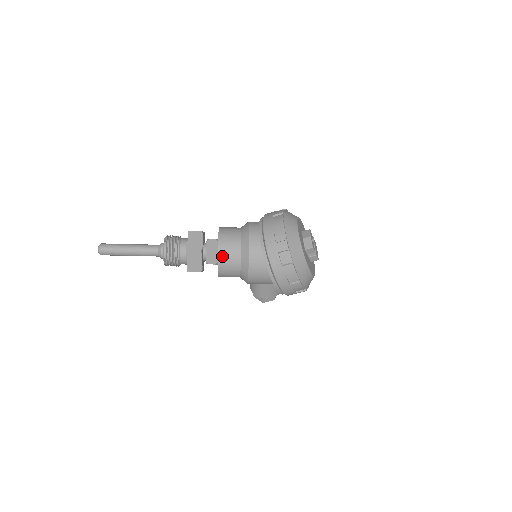
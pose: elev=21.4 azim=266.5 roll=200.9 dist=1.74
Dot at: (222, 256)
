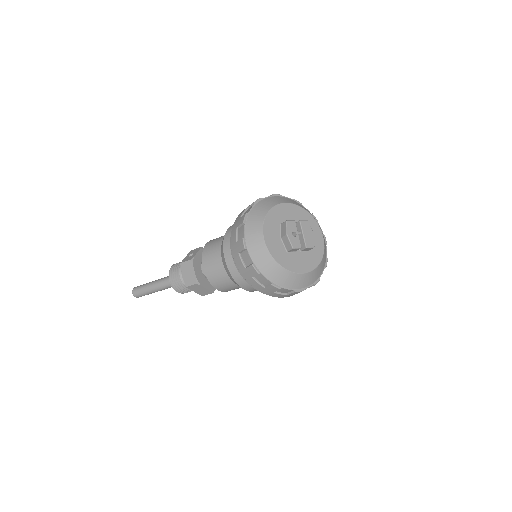
Dot at: (215, 283)
